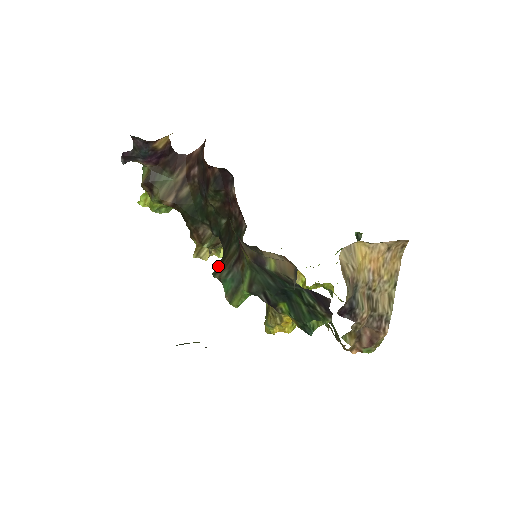
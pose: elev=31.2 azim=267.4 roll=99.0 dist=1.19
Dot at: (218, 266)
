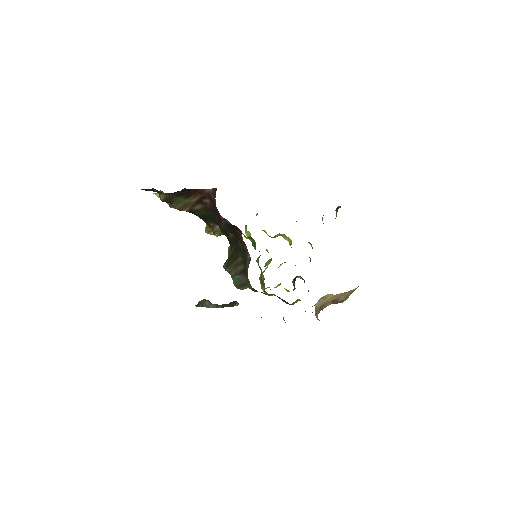
Dot at: (228, 263)
